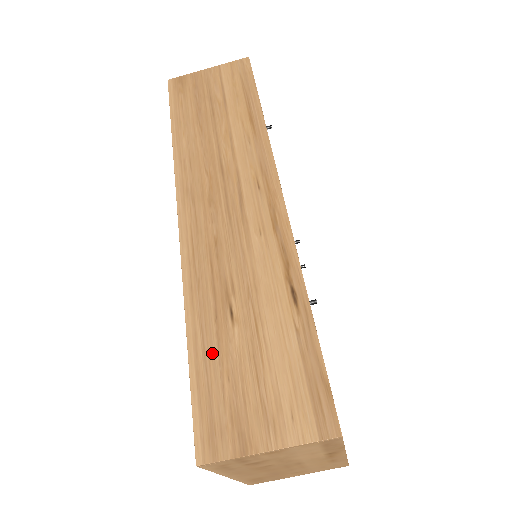
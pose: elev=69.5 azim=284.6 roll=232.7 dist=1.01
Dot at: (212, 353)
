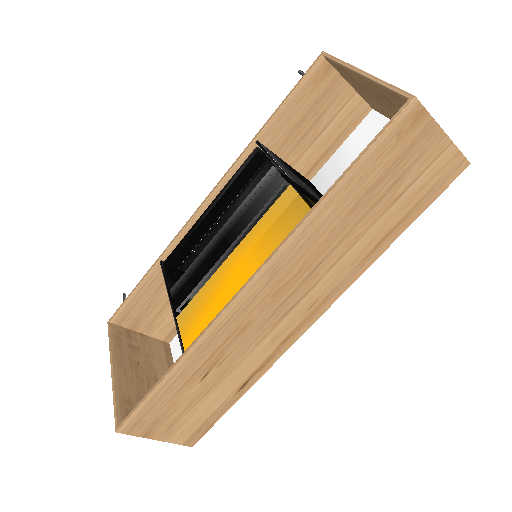
Dot at: (174, 390)
